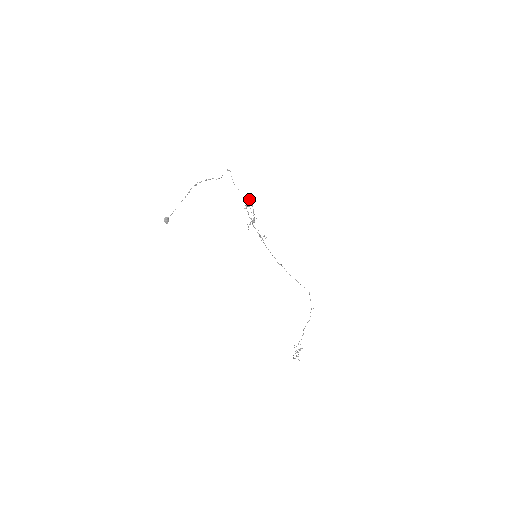
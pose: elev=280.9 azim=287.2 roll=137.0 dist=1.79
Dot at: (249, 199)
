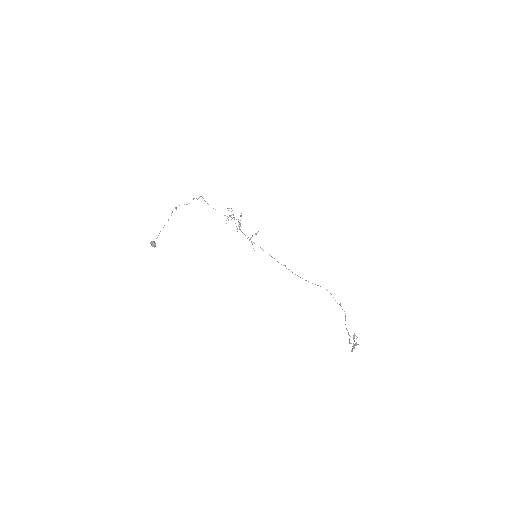
Dot at: occluded
